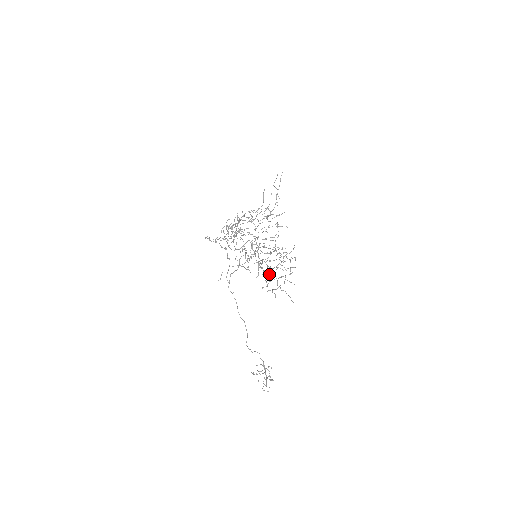
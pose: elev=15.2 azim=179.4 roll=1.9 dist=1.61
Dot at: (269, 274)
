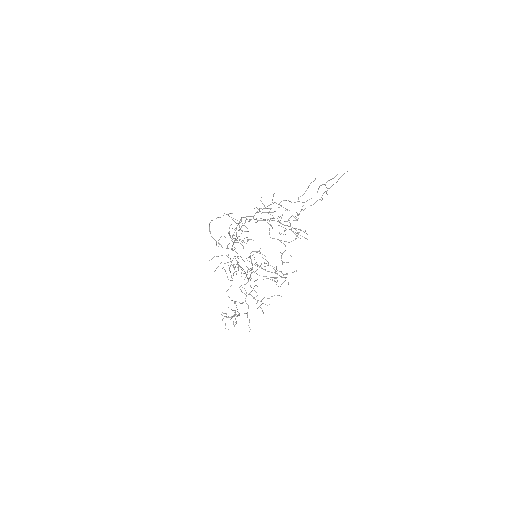
Dot at: (245, 298)
